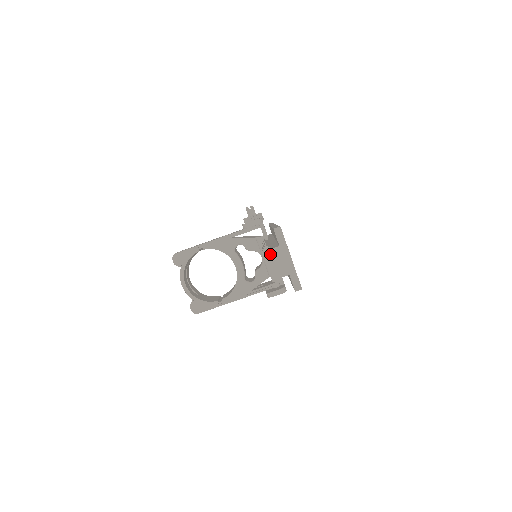
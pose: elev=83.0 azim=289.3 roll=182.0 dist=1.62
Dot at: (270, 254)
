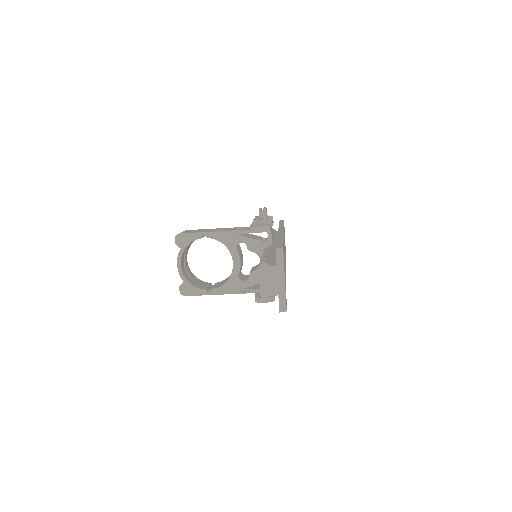
Dot at: (266, 270)
